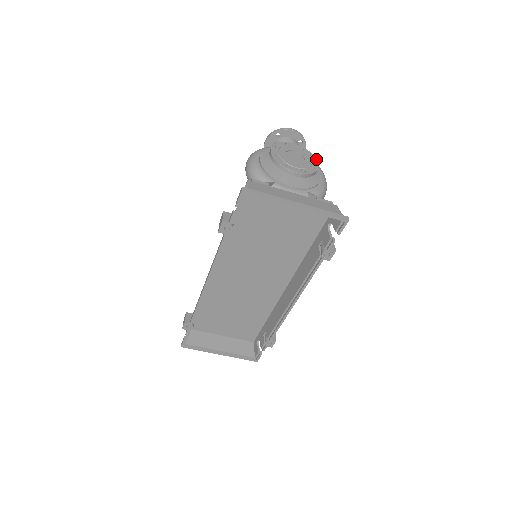
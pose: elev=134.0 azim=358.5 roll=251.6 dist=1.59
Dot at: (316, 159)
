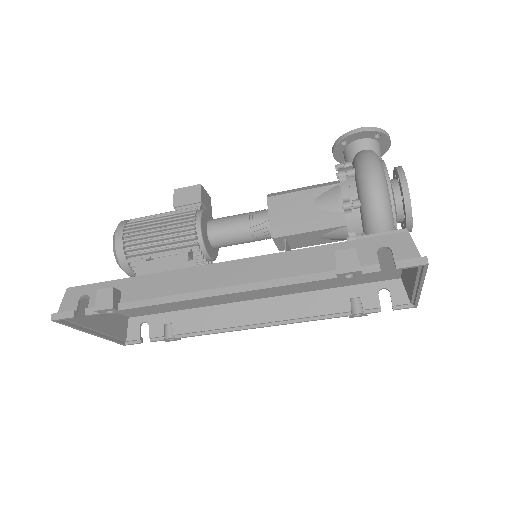
Dot at: occluded
